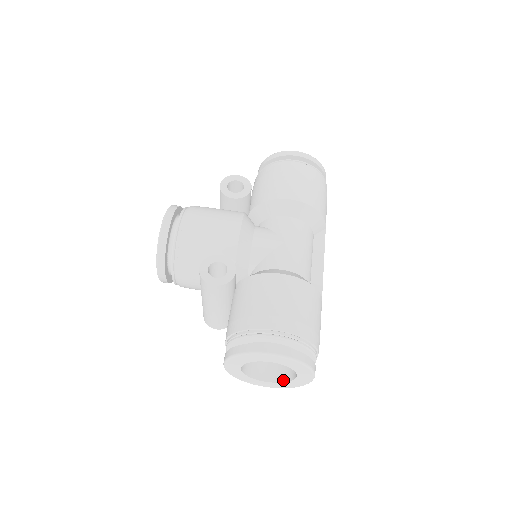
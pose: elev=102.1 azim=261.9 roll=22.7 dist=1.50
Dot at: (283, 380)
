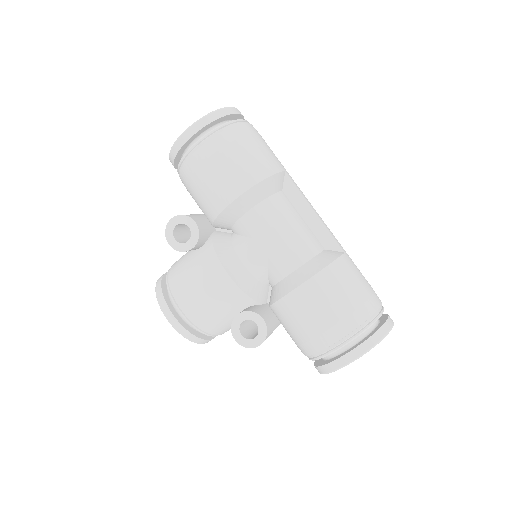
Dot at: occluded
